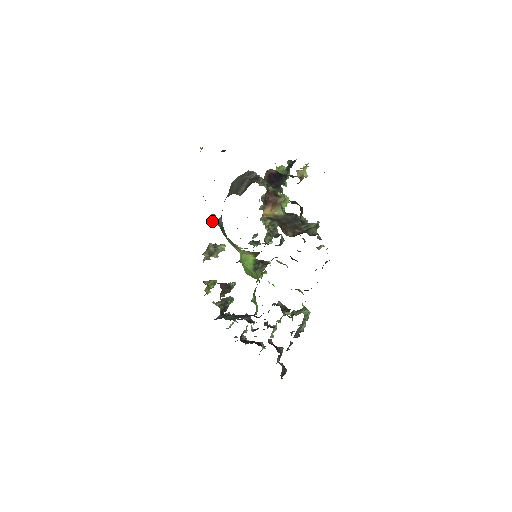
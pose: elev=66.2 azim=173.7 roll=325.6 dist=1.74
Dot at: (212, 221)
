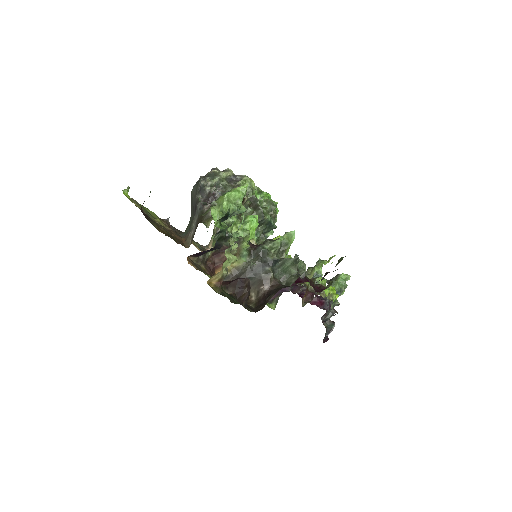
Dot at: occluded
